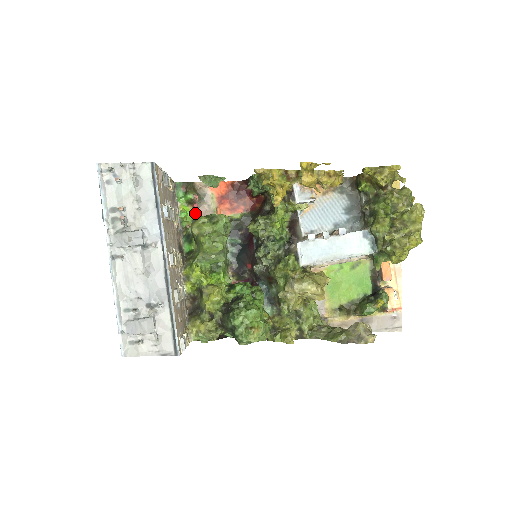
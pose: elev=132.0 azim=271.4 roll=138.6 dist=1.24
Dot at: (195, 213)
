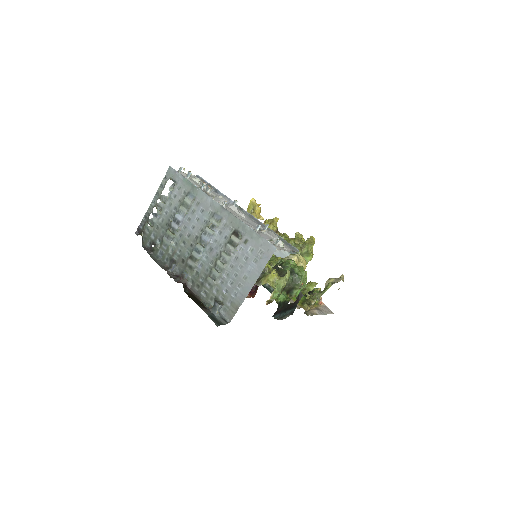
Dot at: occluded
